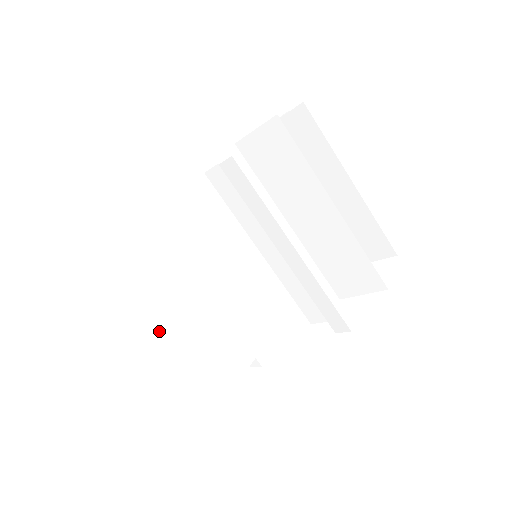
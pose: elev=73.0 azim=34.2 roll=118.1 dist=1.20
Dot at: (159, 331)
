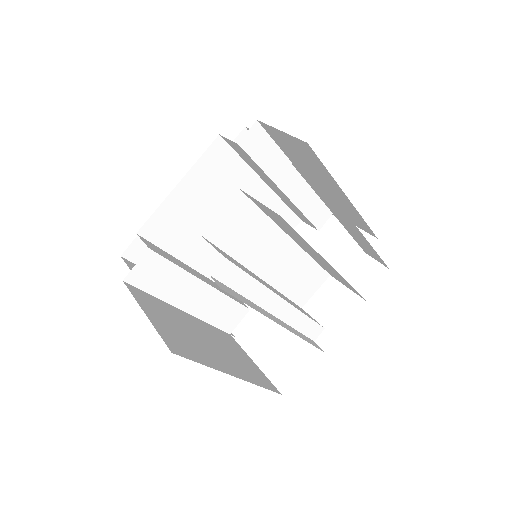
Dot at: occluded
